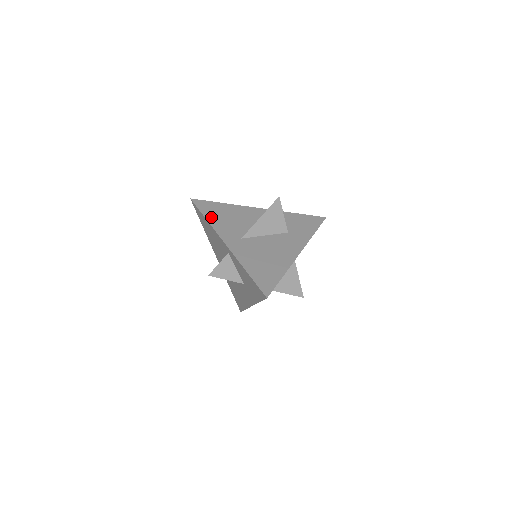
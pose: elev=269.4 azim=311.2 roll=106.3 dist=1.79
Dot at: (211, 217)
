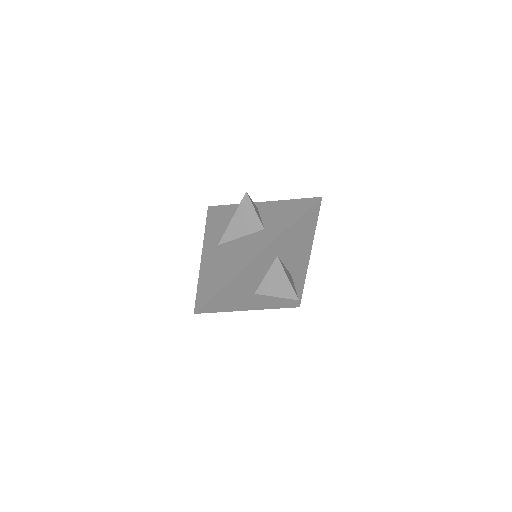
Dot at: occluded
